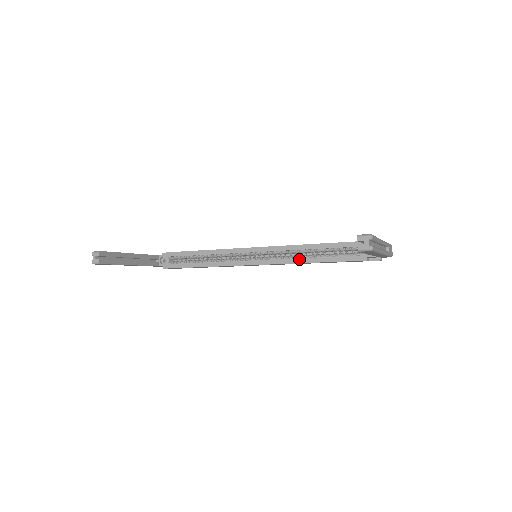
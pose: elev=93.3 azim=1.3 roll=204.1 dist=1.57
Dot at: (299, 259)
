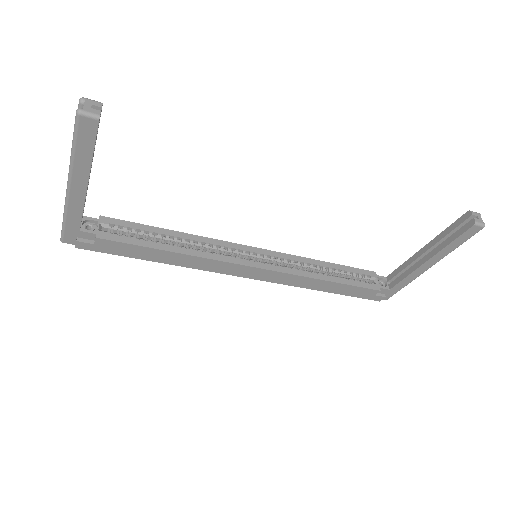
Dot at: (310, 273)
